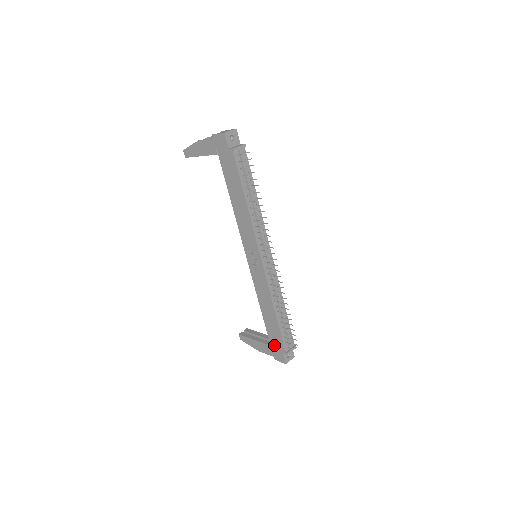
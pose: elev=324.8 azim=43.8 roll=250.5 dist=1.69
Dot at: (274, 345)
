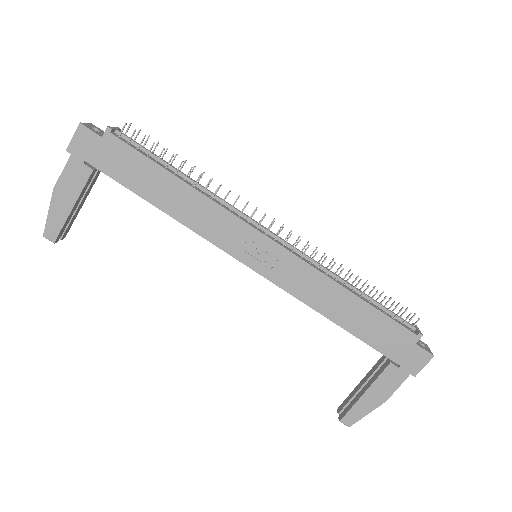
Dot at: (395, 351)
